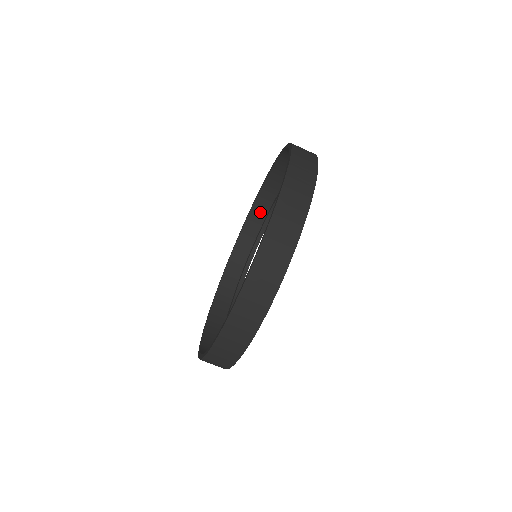
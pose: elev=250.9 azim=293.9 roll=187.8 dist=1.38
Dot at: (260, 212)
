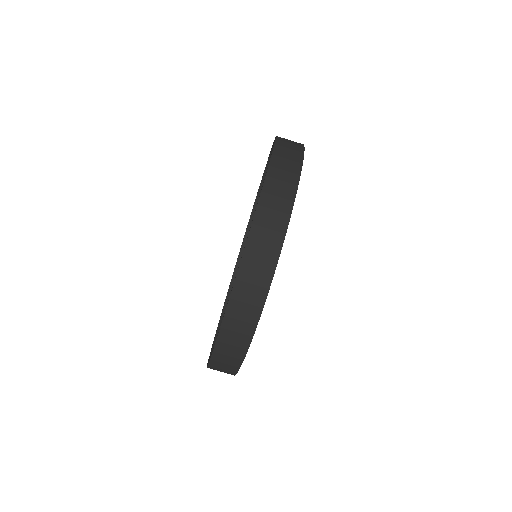
Dot at: occluded
